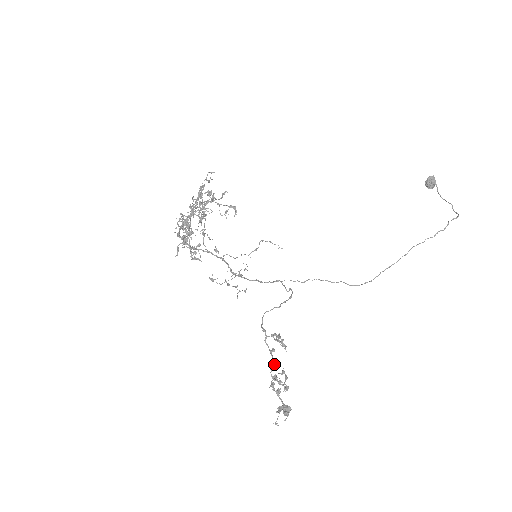
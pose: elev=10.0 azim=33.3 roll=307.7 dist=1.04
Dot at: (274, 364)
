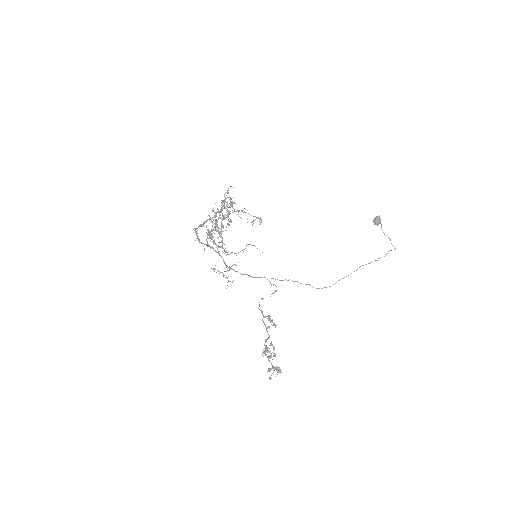
Dot at: (269, 337)
